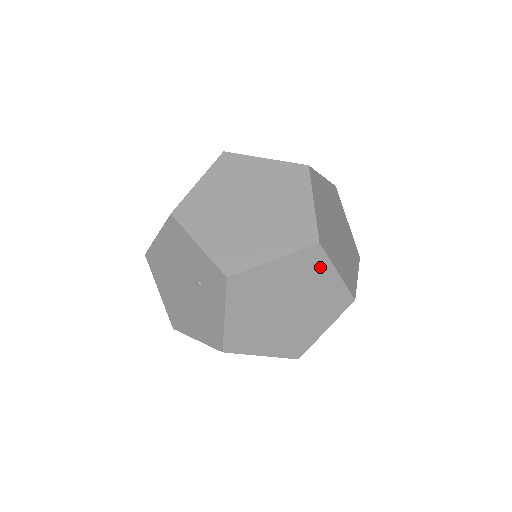
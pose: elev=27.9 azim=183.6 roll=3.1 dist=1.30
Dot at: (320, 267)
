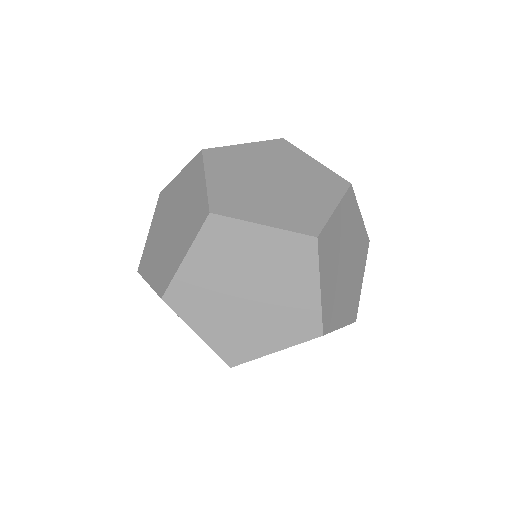
Dot at: (237, 233)
